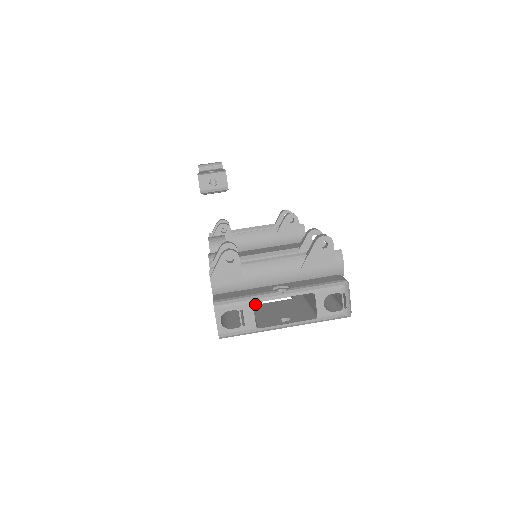
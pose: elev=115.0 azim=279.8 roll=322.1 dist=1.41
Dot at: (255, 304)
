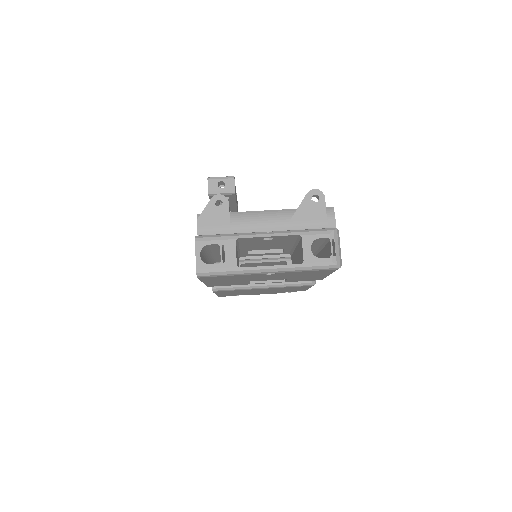
Dot at: occluded
